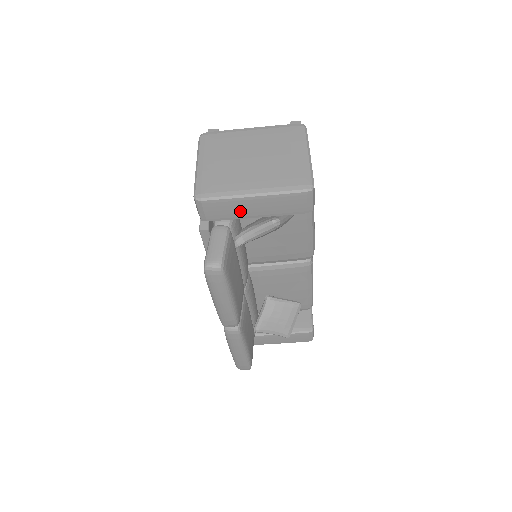
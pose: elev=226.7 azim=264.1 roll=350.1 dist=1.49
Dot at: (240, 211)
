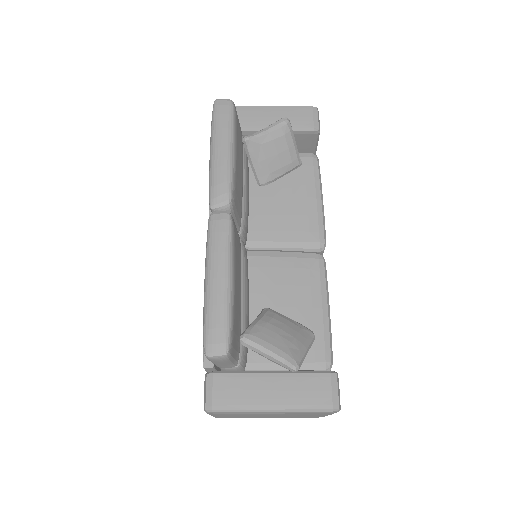
Dot at: (253, 119)
